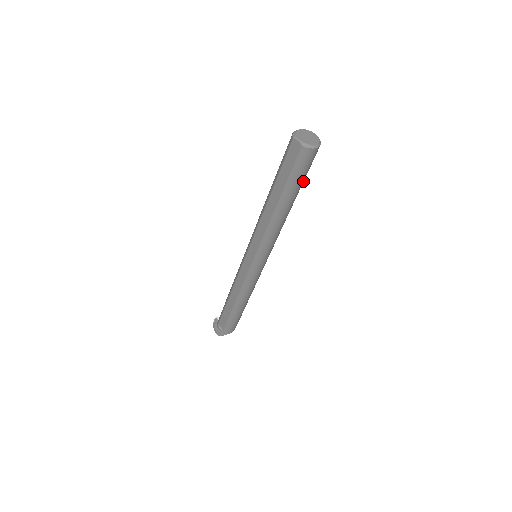
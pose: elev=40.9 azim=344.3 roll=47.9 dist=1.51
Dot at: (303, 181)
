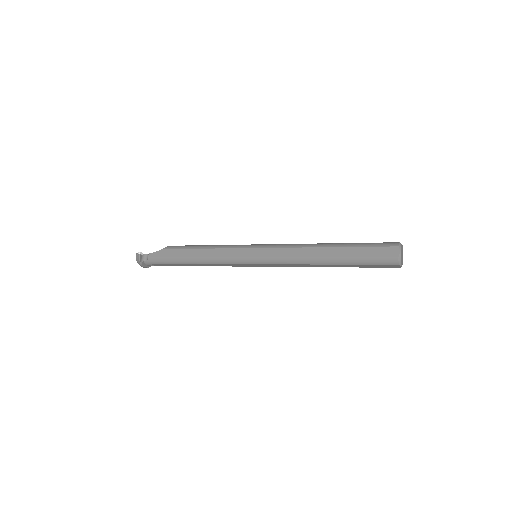
Dot at: occluded
